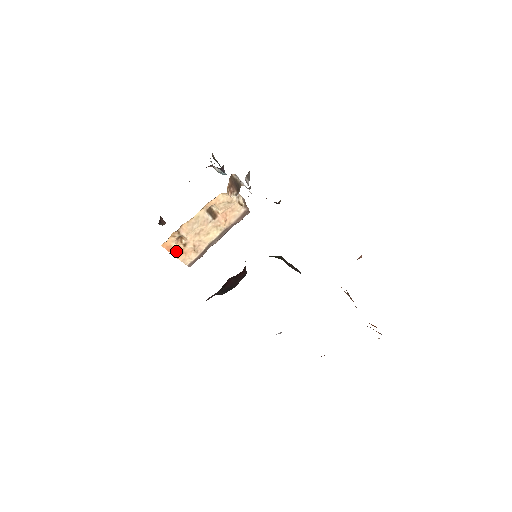
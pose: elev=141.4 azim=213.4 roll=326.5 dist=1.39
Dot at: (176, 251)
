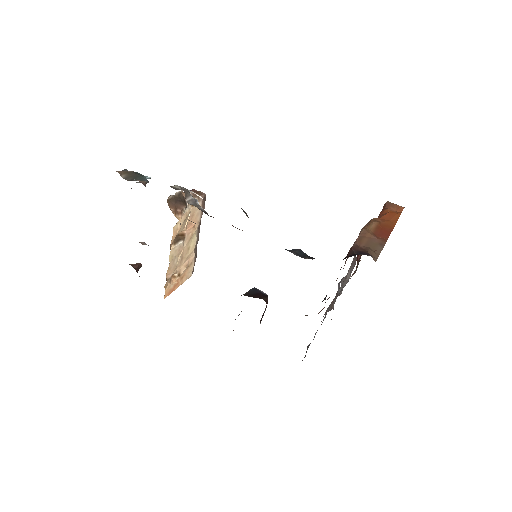
Dot at: (177, 285)
